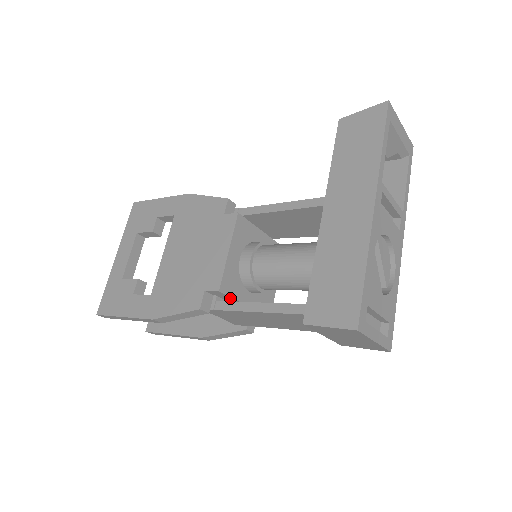
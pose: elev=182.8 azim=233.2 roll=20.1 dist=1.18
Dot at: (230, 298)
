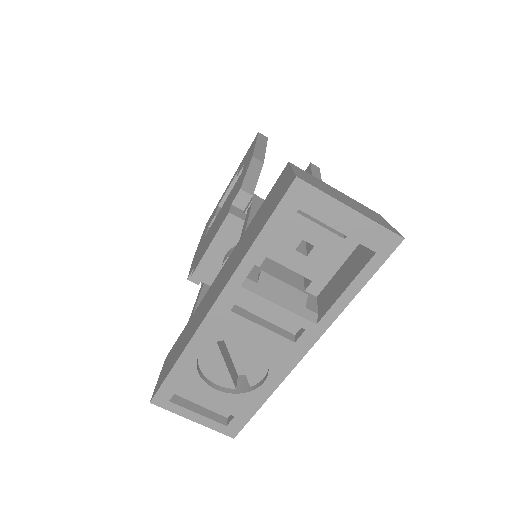
Dot at: (211, 284)
